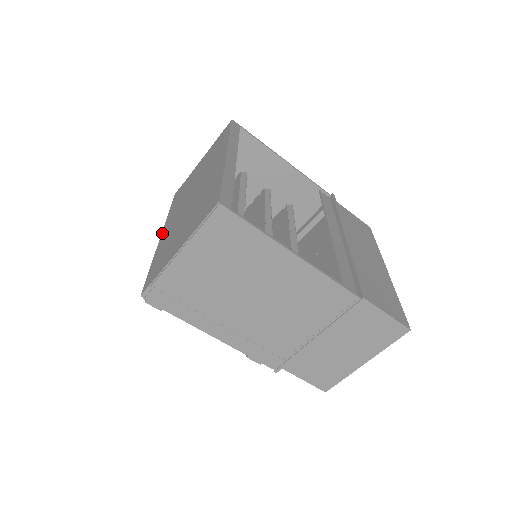
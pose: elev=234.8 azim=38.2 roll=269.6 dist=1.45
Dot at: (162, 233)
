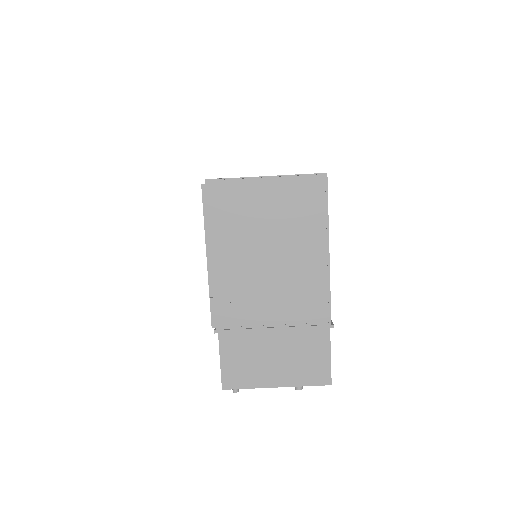
Dot at: occluded
